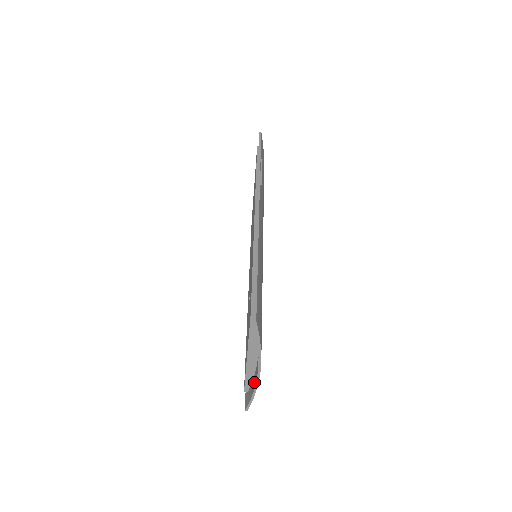
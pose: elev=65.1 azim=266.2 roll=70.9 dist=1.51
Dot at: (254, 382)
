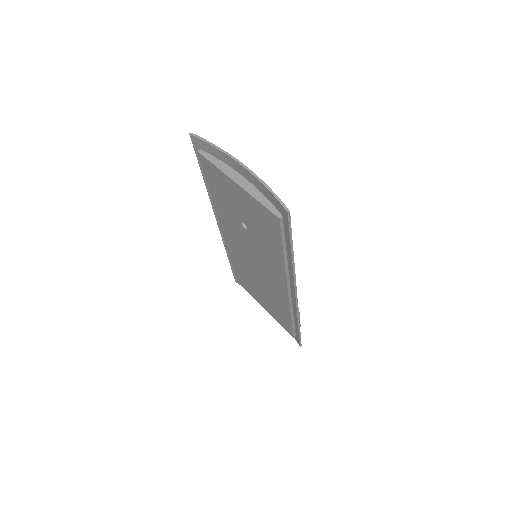
Dot at: (260, 187)
